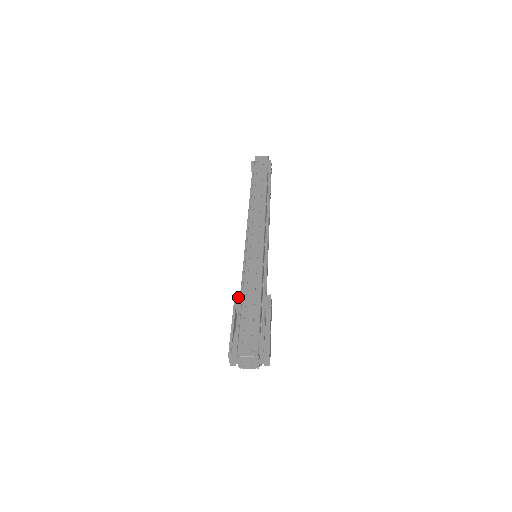
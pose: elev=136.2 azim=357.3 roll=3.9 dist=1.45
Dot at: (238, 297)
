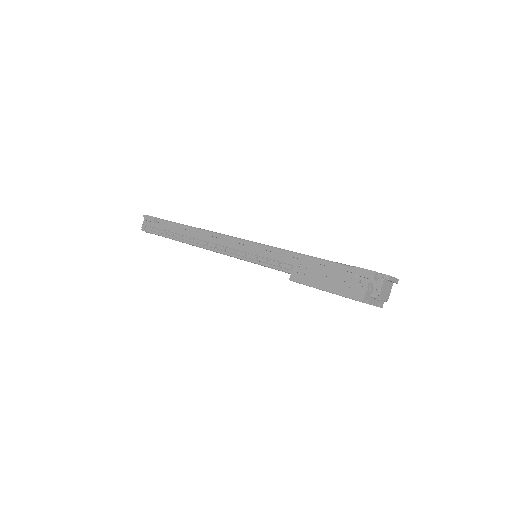
Dot at: (299, 264)
